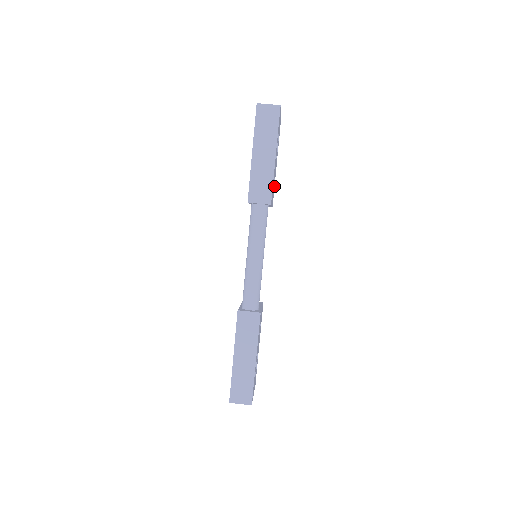
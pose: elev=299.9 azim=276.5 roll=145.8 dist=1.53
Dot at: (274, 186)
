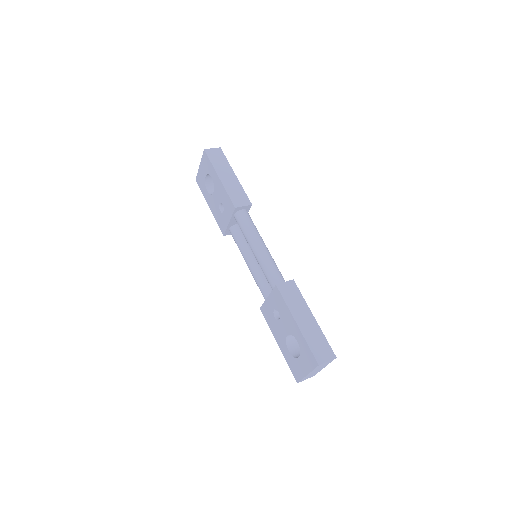
Dot at: occluded
